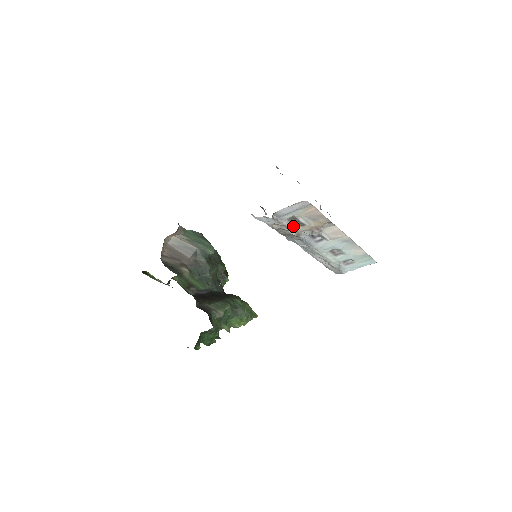
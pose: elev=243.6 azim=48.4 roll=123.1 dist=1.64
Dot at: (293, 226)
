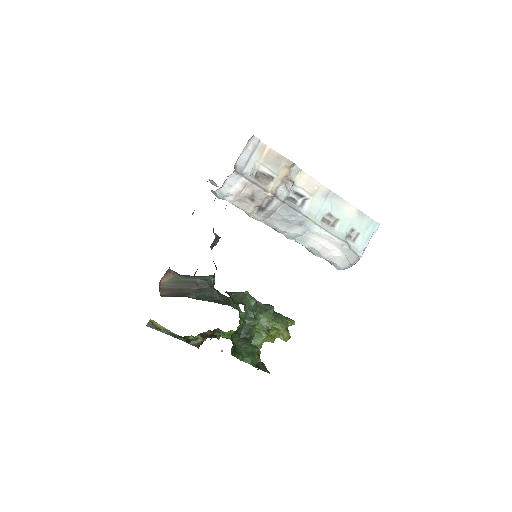
Dot at: (264, 185)
